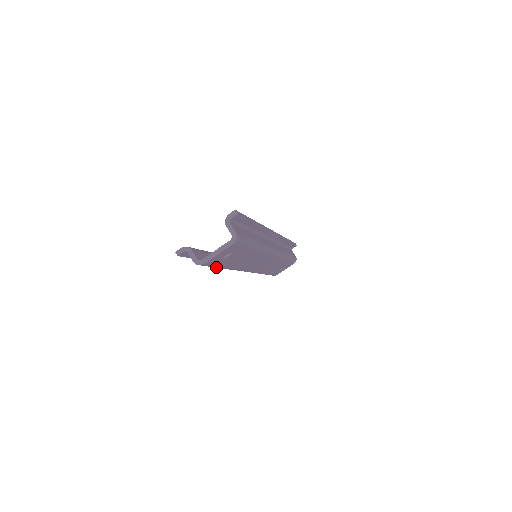
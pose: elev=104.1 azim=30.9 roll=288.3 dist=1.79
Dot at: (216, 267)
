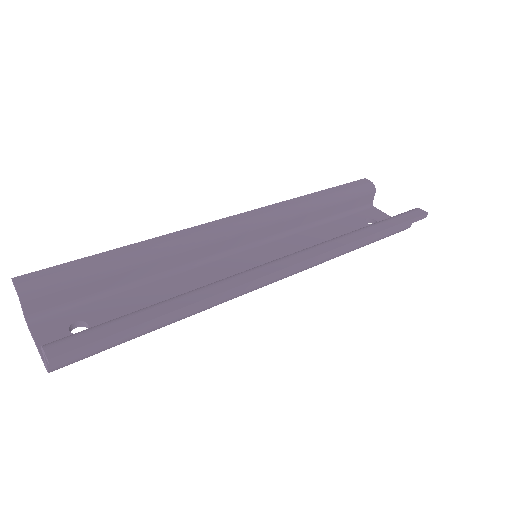
Dot at: (98, 300)
